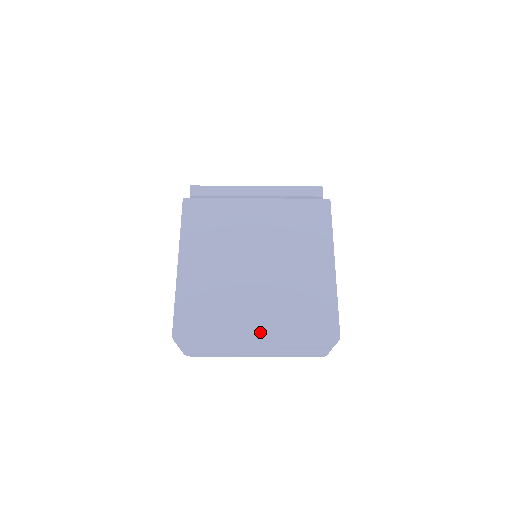
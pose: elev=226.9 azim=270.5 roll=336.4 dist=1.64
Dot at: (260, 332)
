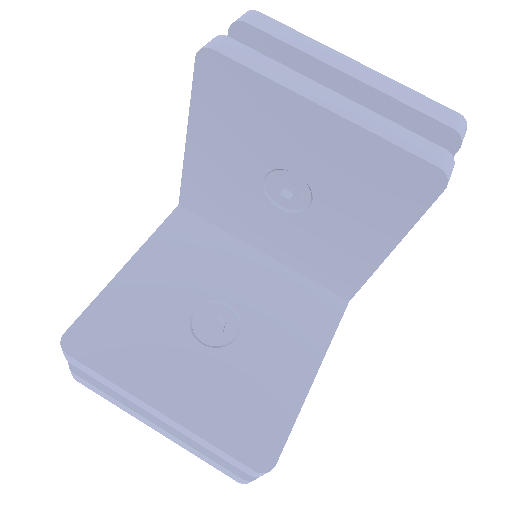
Dot at: occluded
